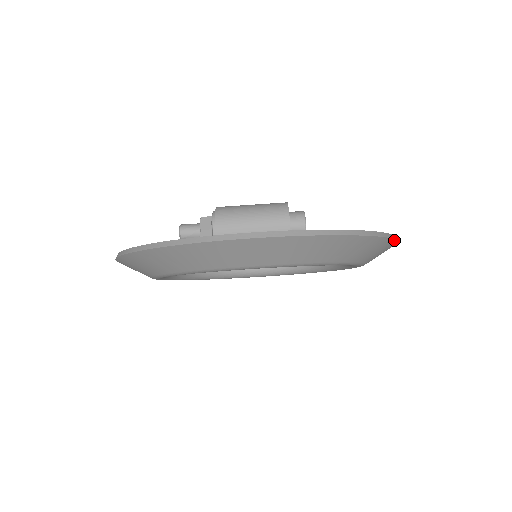
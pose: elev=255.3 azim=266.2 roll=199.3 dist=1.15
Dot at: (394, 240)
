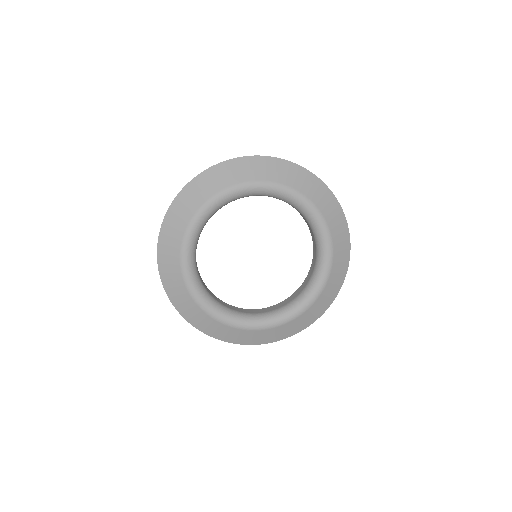
Dot at: (325, 185)
